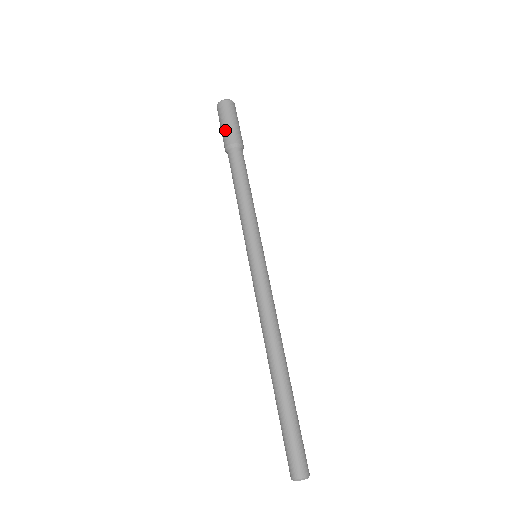
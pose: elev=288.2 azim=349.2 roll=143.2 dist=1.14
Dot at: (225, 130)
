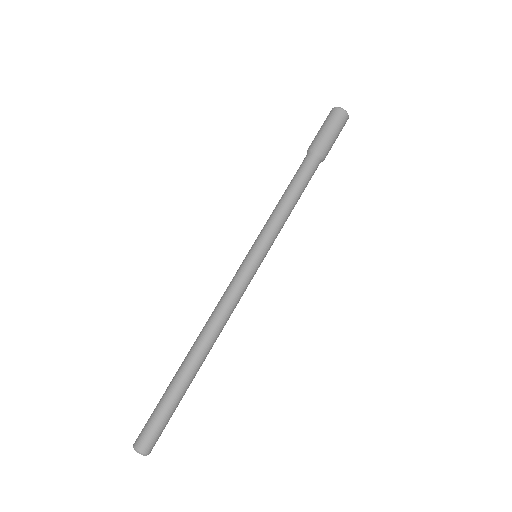
Dot at: (329, 138)
